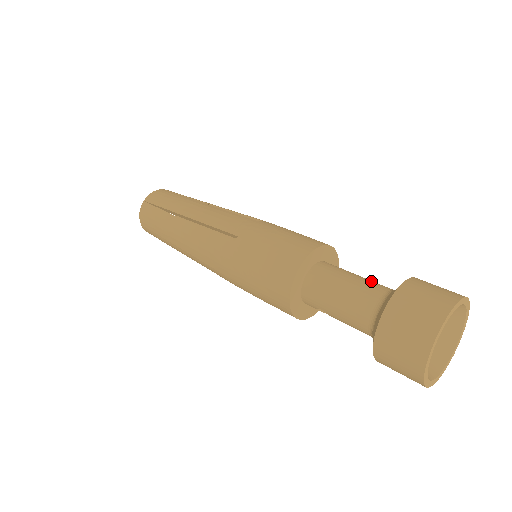
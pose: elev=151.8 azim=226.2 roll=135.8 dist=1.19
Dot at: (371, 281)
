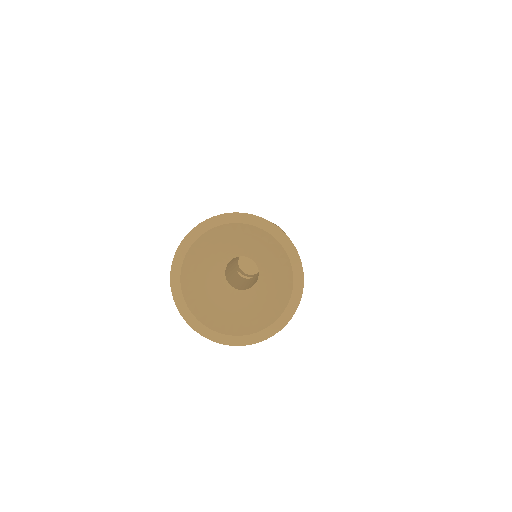
Dot at: occluded
